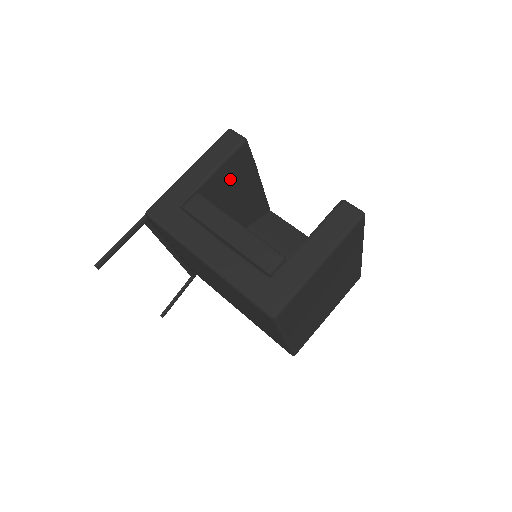
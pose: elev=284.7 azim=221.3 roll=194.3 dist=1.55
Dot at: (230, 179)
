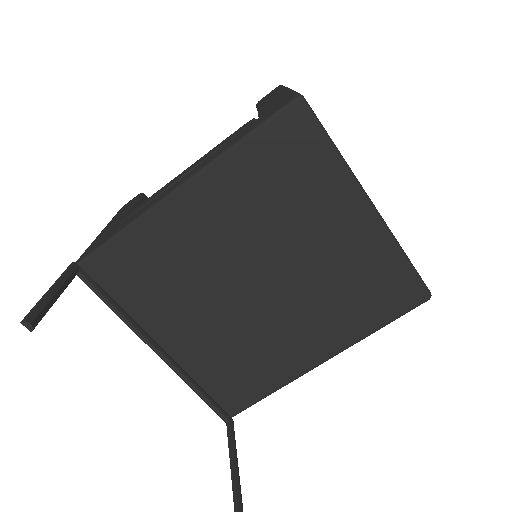
Dot at: occluded
